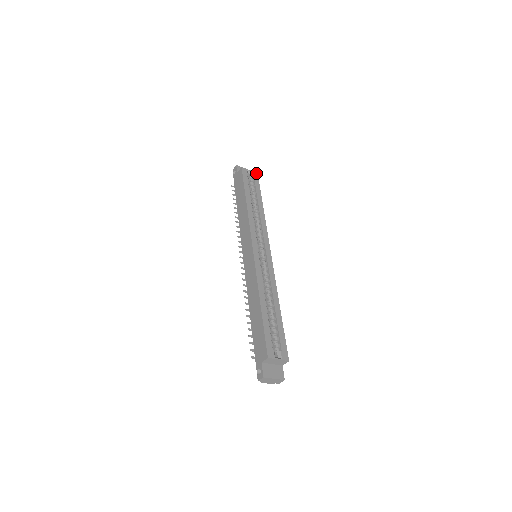
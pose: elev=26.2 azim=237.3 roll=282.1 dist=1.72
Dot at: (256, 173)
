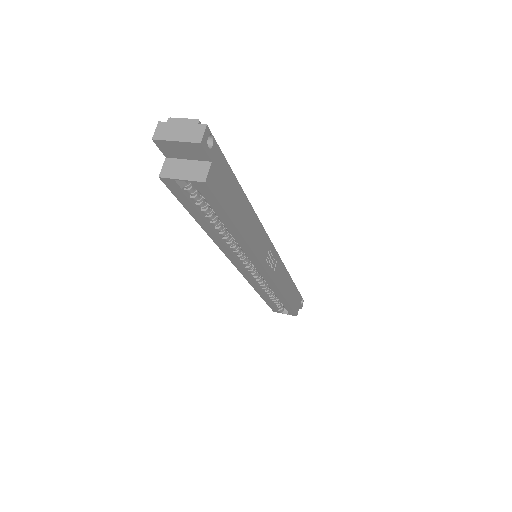
Dot at: (201, 183)
